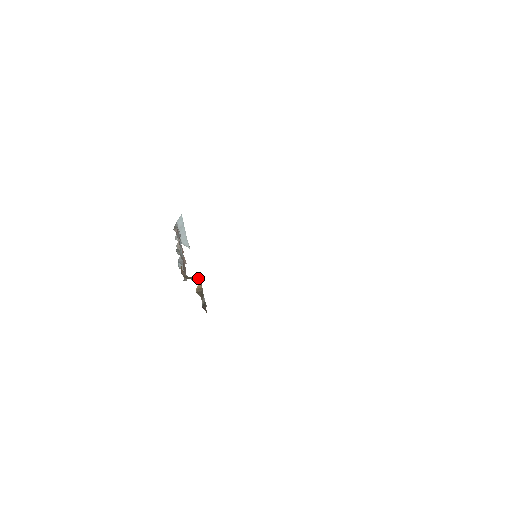
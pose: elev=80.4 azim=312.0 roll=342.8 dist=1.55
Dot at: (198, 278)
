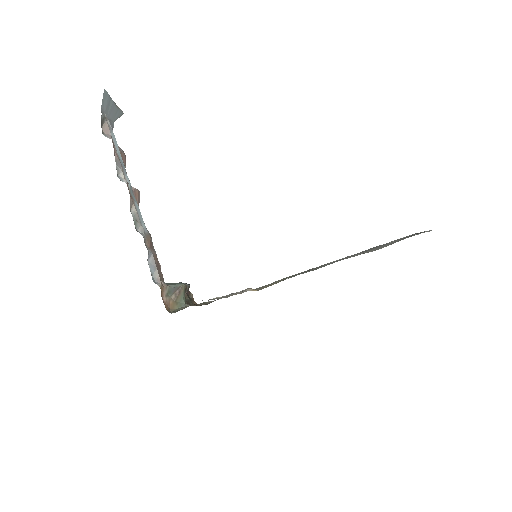
Dot at: (183, 292)
